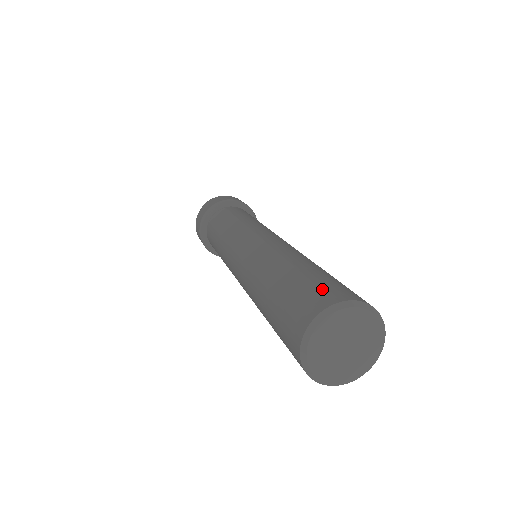
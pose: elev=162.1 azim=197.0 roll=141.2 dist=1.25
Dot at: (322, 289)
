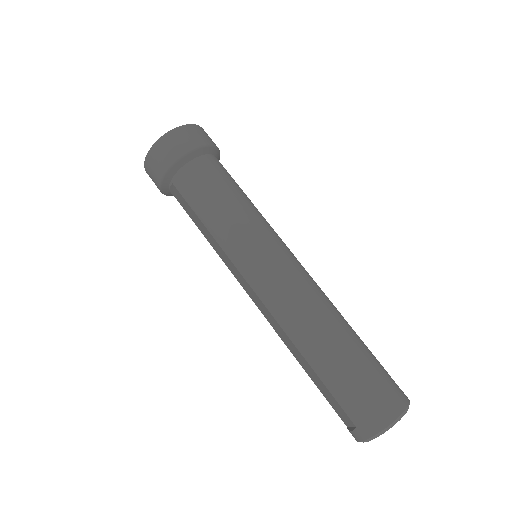
Dot at: (349, 418)
